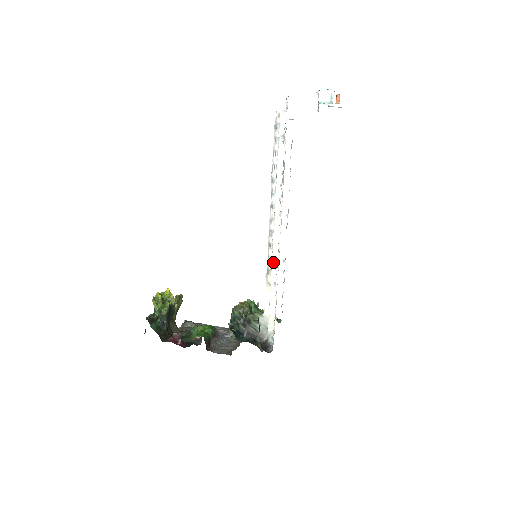
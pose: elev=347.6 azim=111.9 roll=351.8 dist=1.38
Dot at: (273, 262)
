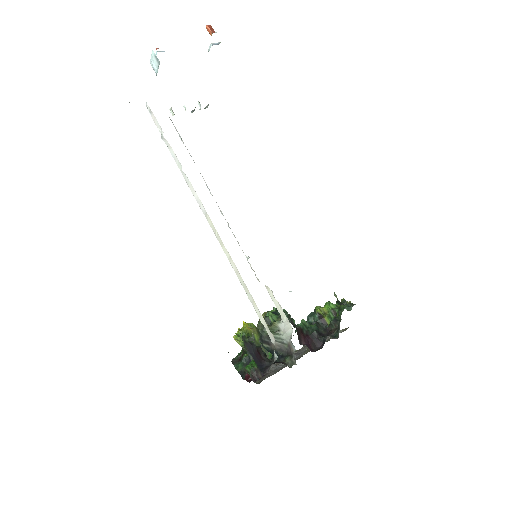
Dot at: (231, 265)
